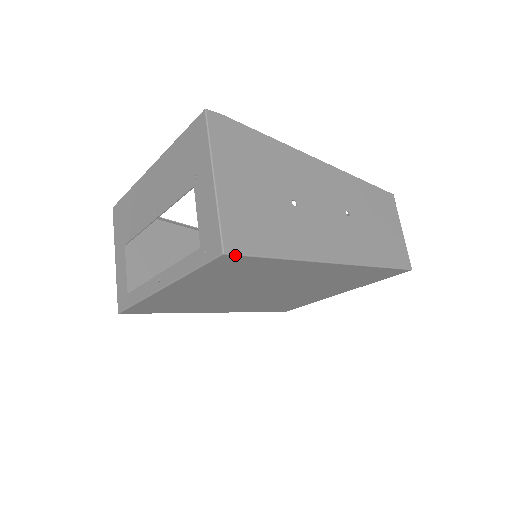
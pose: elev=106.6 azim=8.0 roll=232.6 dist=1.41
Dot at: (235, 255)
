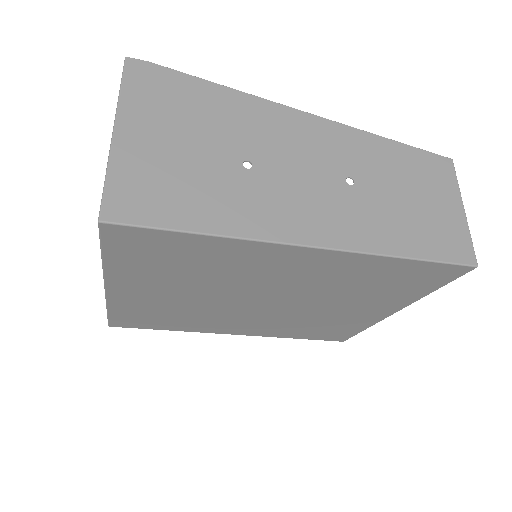
Dot at: (119, 225)
